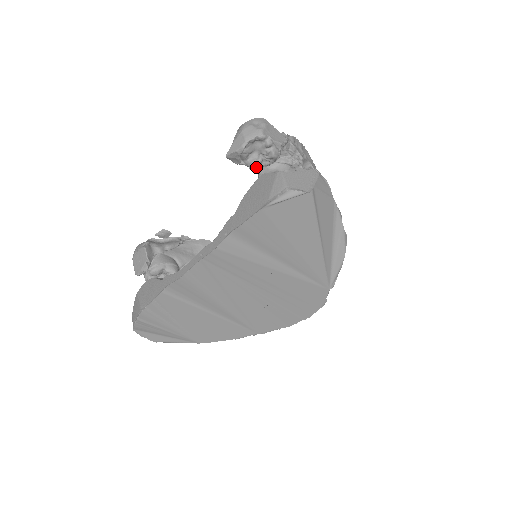
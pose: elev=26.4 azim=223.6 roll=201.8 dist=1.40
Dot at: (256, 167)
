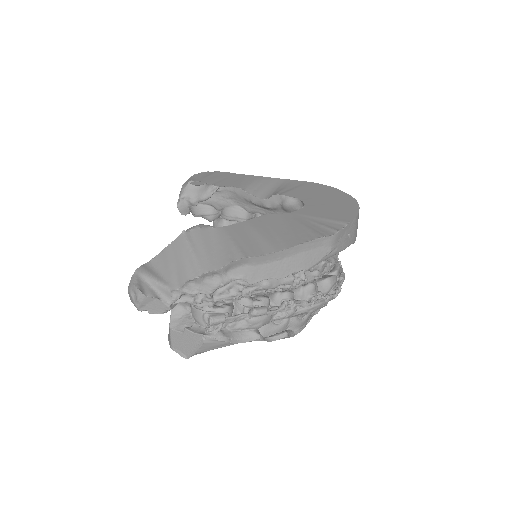
Dot at: occluded
